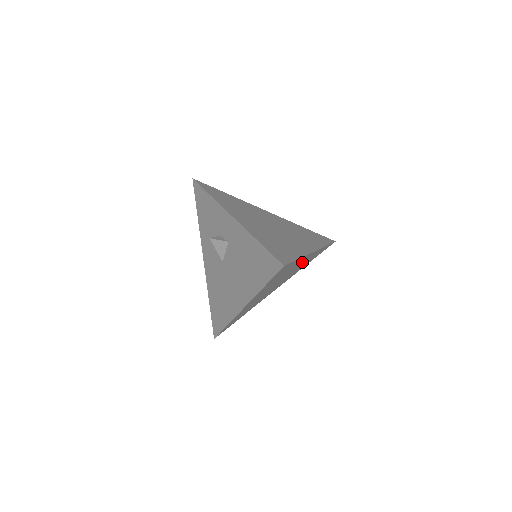
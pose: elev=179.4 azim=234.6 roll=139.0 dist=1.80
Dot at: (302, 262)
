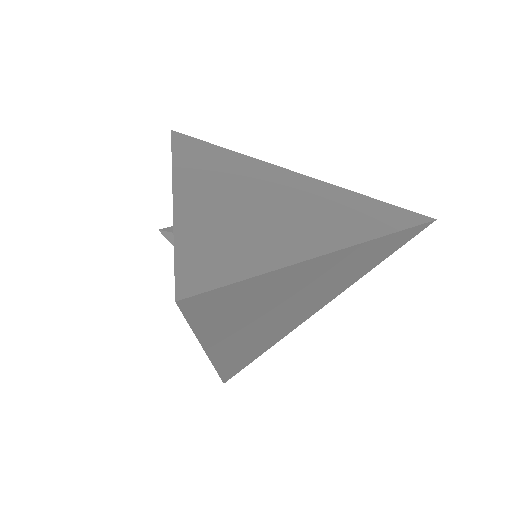
Dot at: (326, 270)
